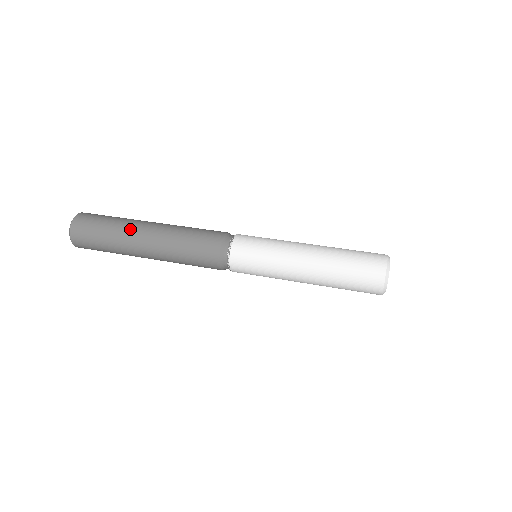
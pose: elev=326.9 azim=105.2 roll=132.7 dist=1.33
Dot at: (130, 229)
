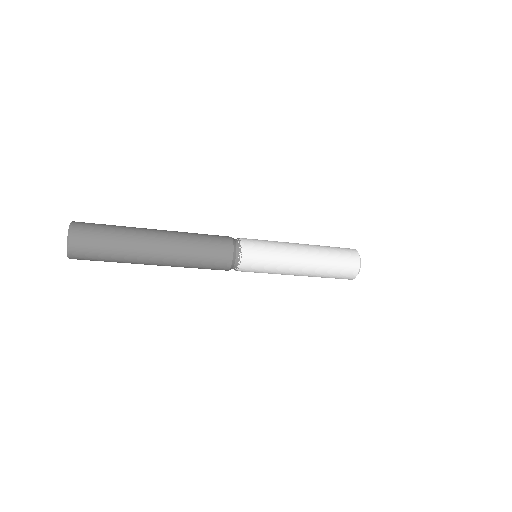
Dot at: occluded
